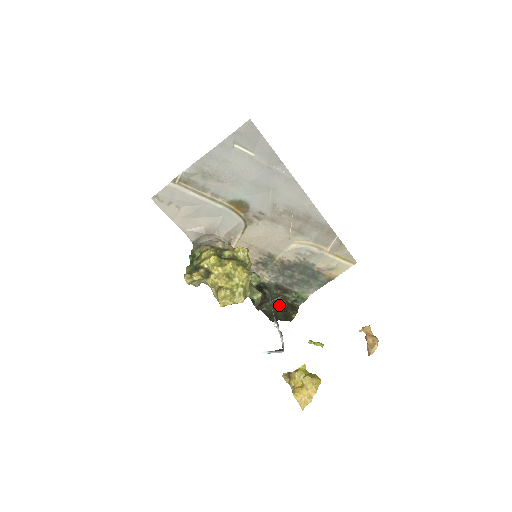
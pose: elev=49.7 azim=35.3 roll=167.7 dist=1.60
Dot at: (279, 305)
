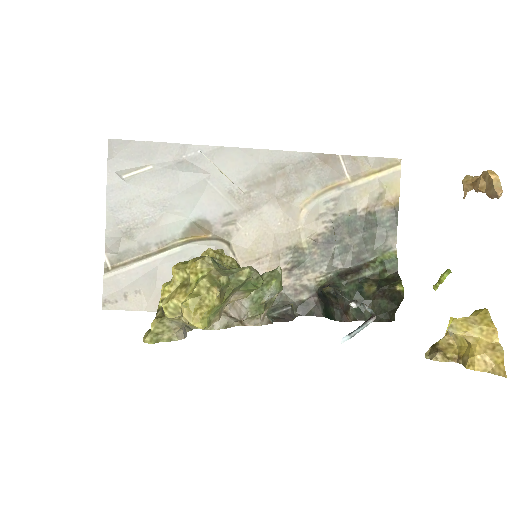
Dot at: (367, 292)
